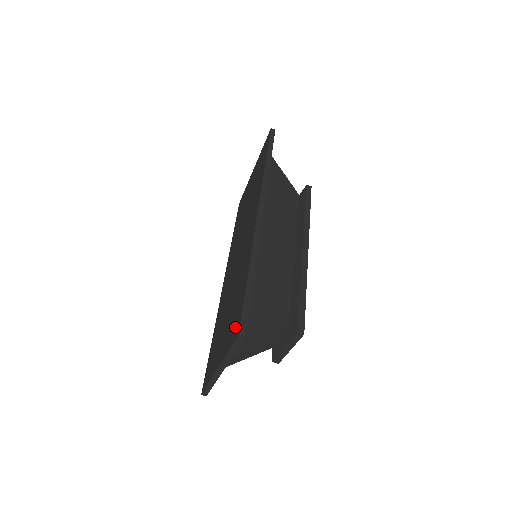
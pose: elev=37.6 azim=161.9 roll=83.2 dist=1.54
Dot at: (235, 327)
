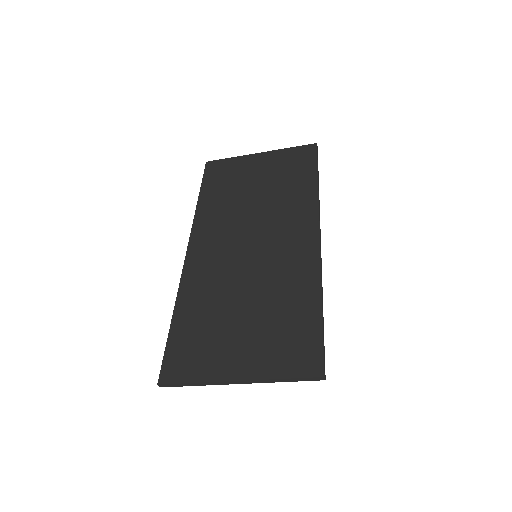
Dot at: (303, 357)
